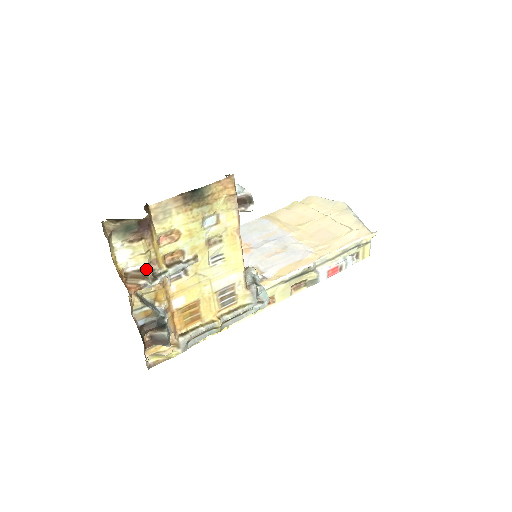
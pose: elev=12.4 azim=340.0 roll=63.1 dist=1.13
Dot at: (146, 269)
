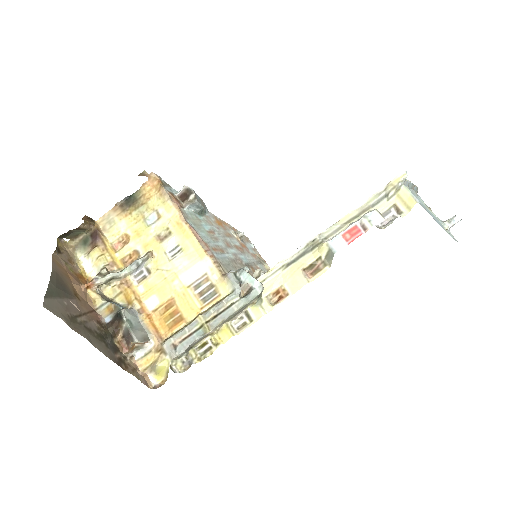
Dot at: (102, 270)
